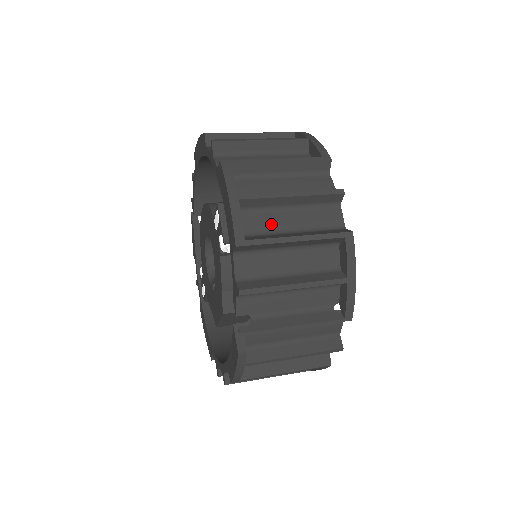
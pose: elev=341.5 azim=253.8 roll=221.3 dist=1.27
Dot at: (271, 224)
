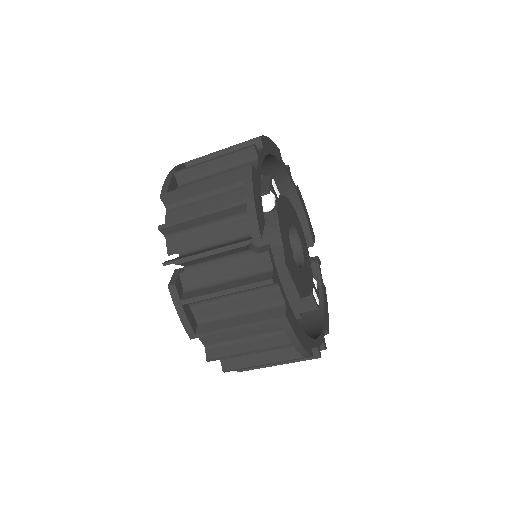
Dot at: occluded
